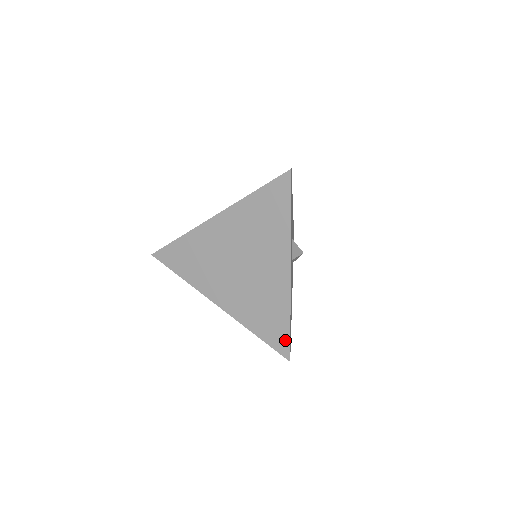
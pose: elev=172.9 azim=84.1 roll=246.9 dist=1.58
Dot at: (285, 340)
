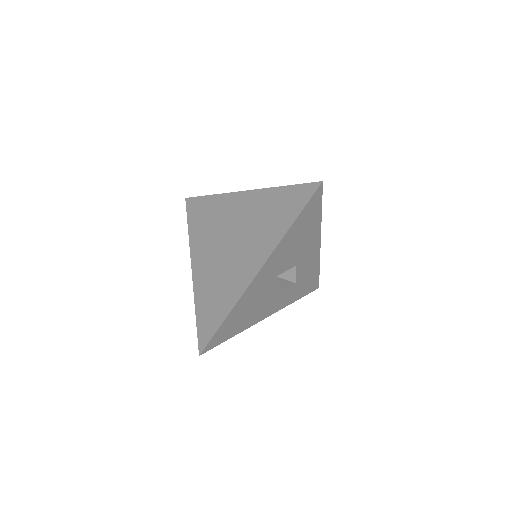
Dot at: (210, 333)
